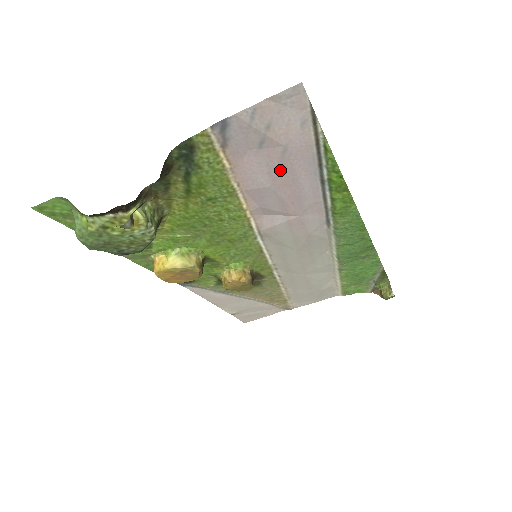
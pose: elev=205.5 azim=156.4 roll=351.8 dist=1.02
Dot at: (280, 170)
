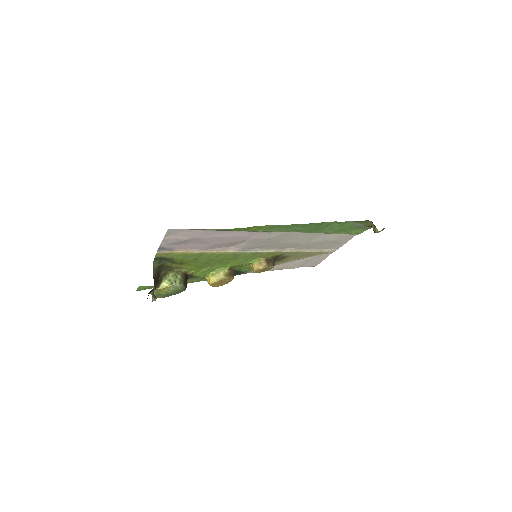
Dot at: (207, 241)
